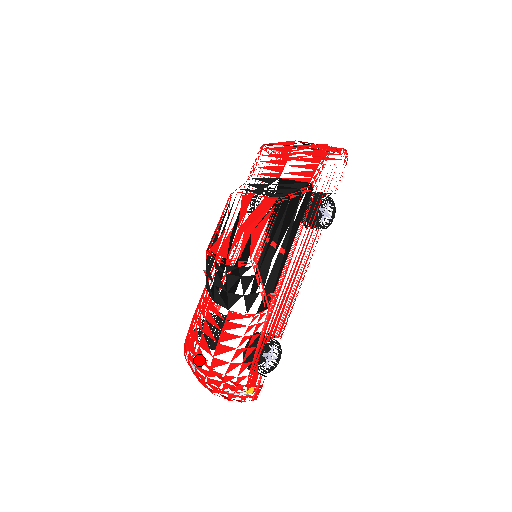
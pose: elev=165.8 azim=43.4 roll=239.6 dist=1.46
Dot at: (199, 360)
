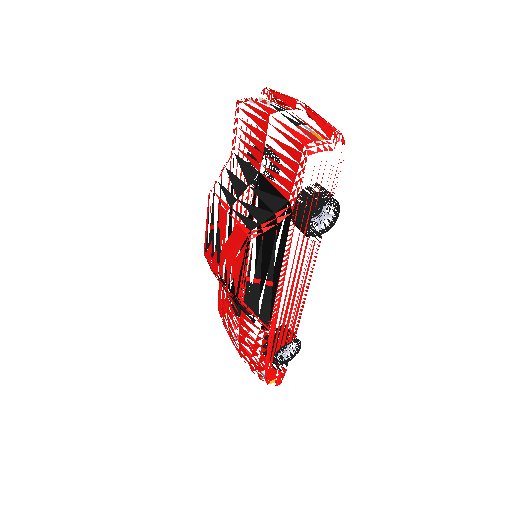
Dot at: (230, 336)
